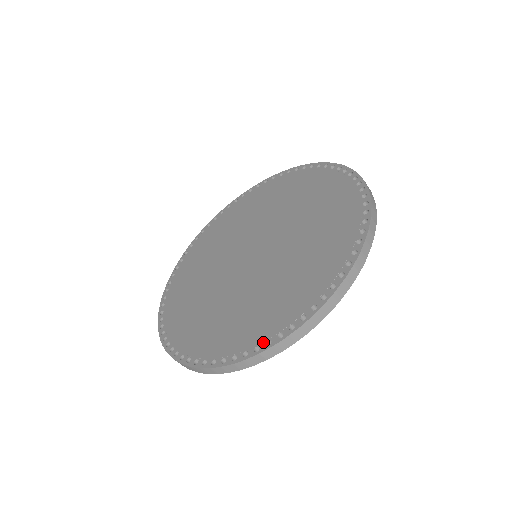
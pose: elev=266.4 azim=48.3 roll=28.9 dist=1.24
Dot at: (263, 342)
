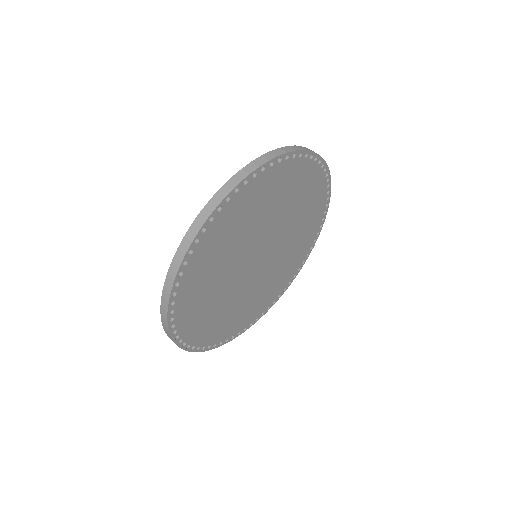
Dot at: occluded
